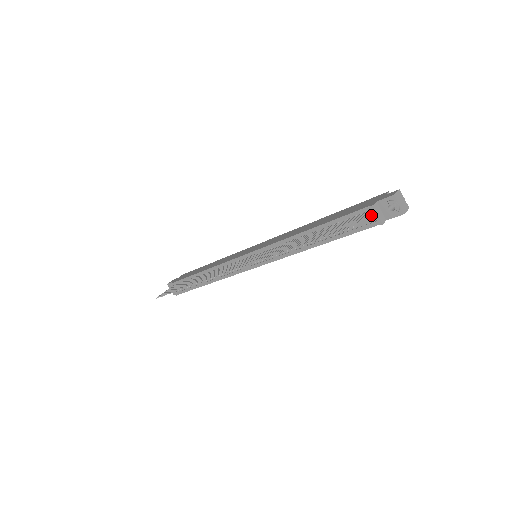
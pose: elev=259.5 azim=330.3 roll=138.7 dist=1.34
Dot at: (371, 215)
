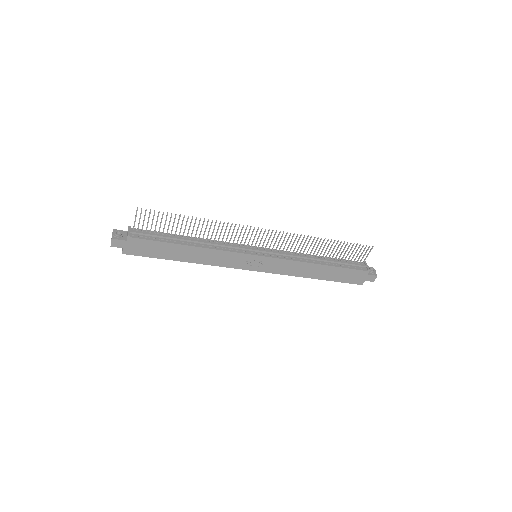
Dot at: (364, 264)
